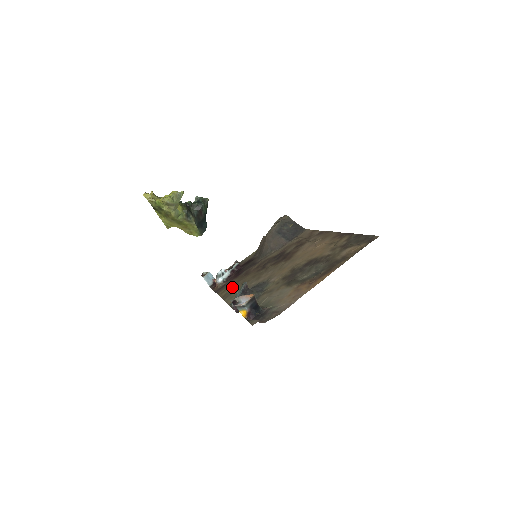
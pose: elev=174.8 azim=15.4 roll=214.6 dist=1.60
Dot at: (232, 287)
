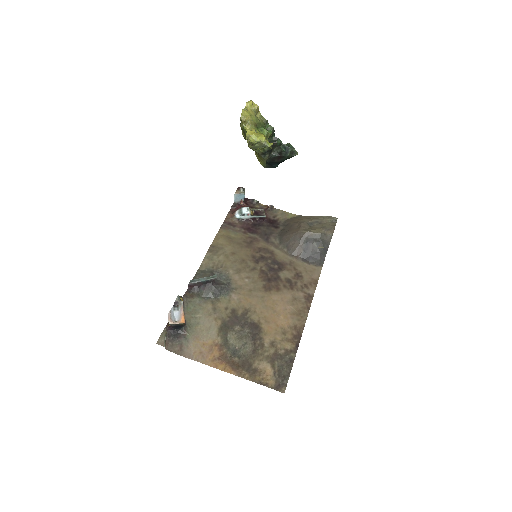
Dot at: (227, 244)
